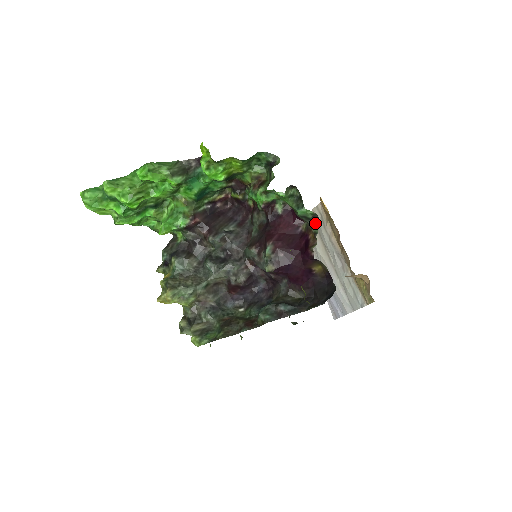
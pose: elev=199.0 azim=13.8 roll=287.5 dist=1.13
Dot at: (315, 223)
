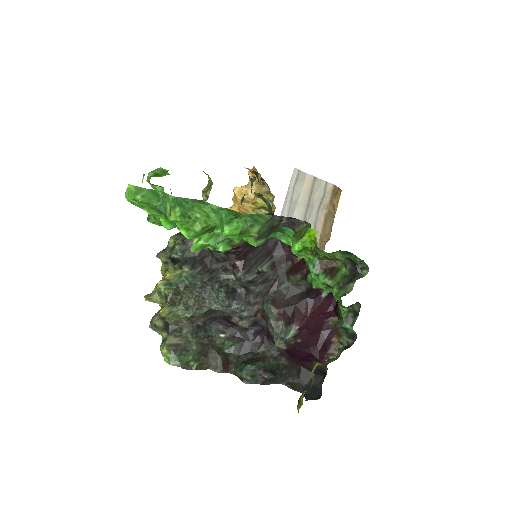
Dot at: (349, 339)
